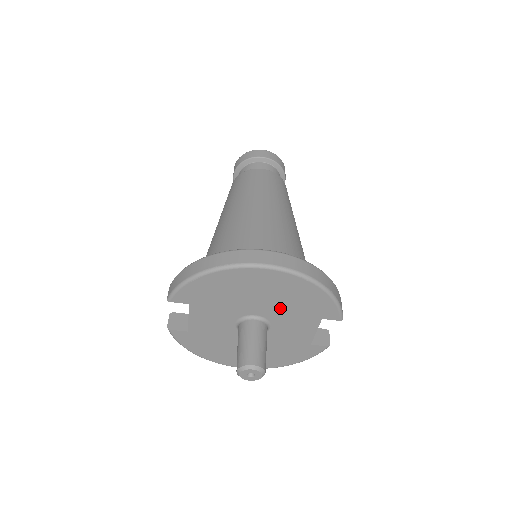
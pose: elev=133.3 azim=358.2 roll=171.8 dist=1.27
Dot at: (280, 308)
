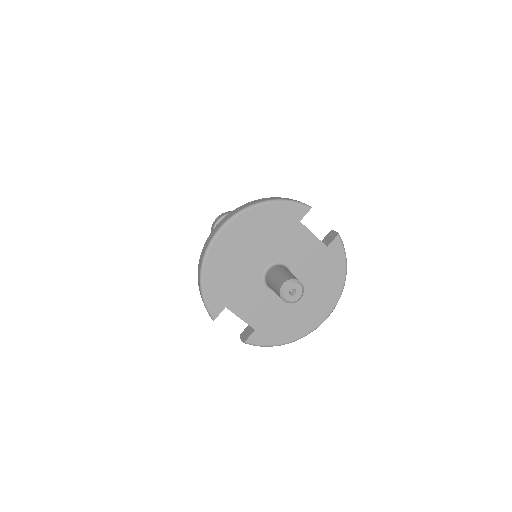
Dot at: (269, 245)
